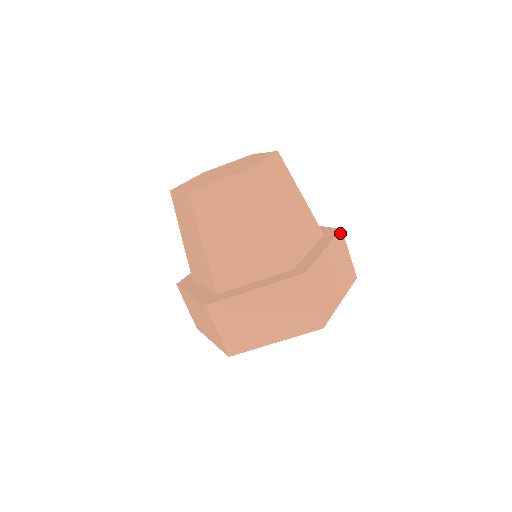
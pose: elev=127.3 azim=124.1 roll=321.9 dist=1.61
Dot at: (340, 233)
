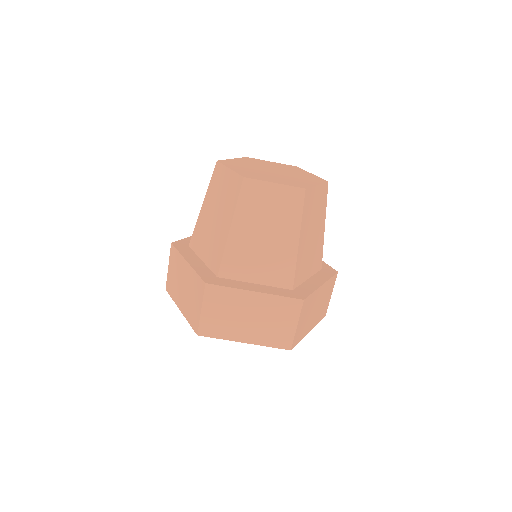
Dot at: (336, 275)
